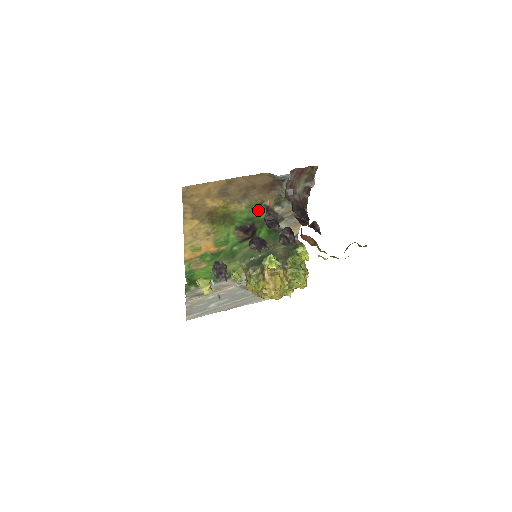
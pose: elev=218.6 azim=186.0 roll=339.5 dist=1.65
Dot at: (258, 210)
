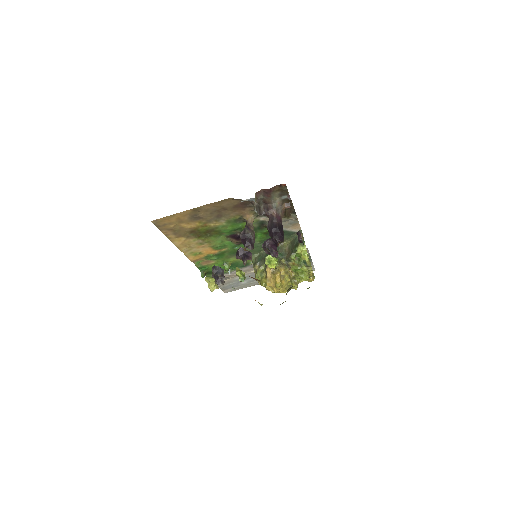
Dot at: (241, 222)
